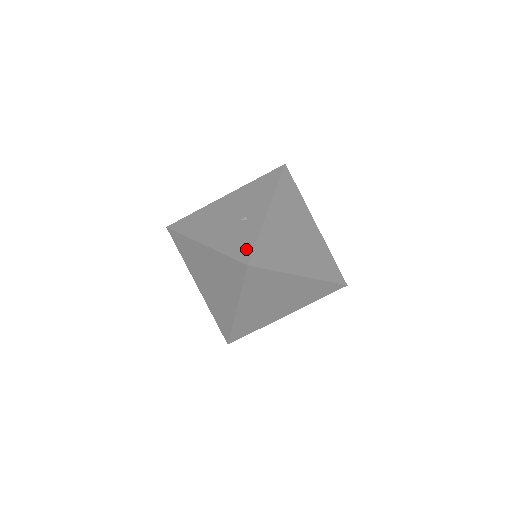
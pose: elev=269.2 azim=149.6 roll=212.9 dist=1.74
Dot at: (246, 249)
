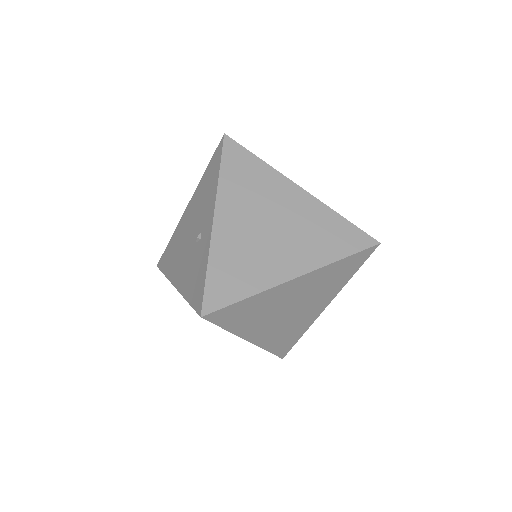
Dot at: (199, 290)
